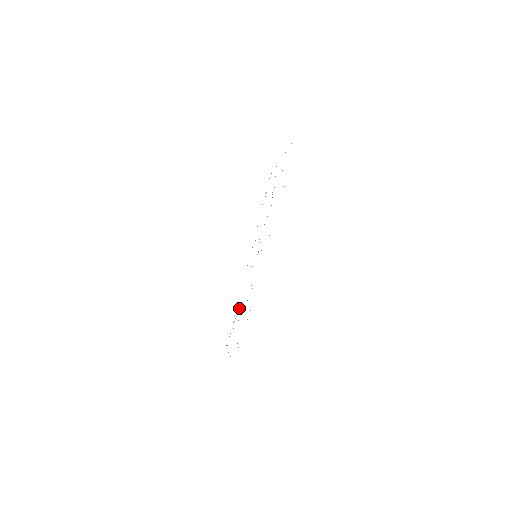
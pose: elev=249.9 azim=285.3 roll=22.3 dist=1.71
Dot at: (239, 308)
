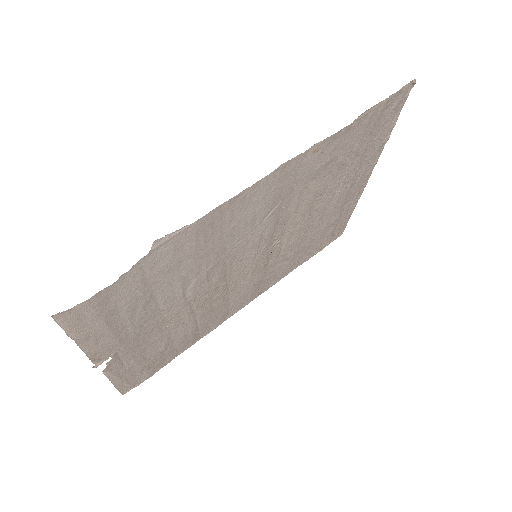
Dot at: (179, 333)
